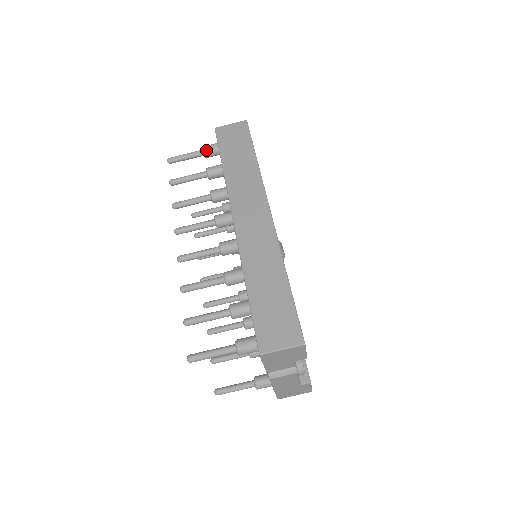
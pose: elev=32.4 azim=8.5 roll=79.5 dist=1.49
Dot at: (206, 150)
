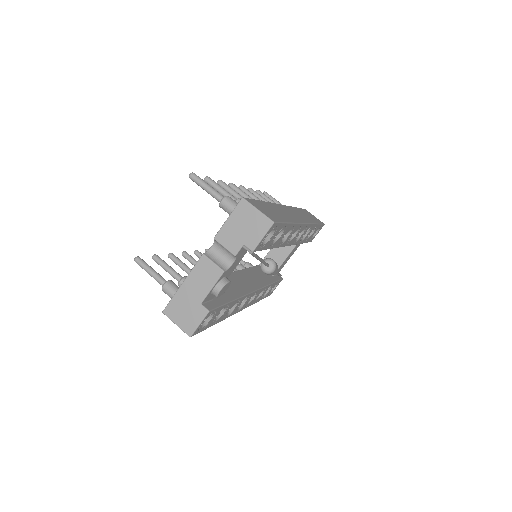
Dot at: occluded
